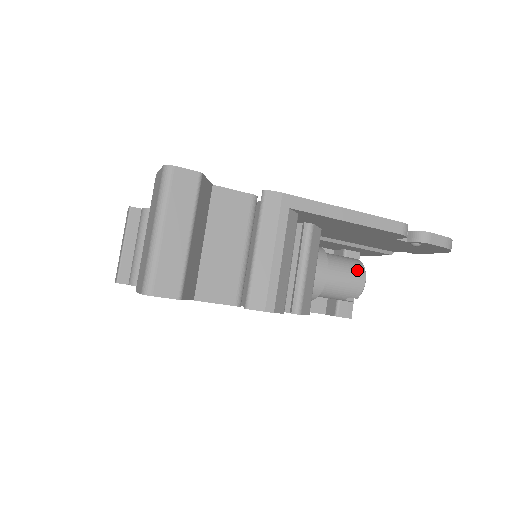
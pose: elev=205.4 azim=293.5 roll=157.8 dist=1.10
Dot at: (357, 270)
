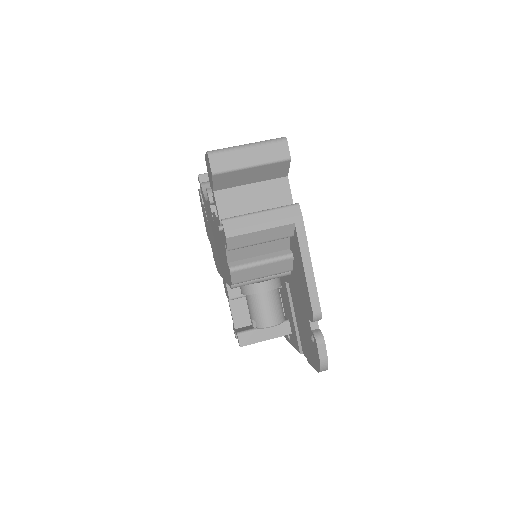
Dot at: (277, 317)
